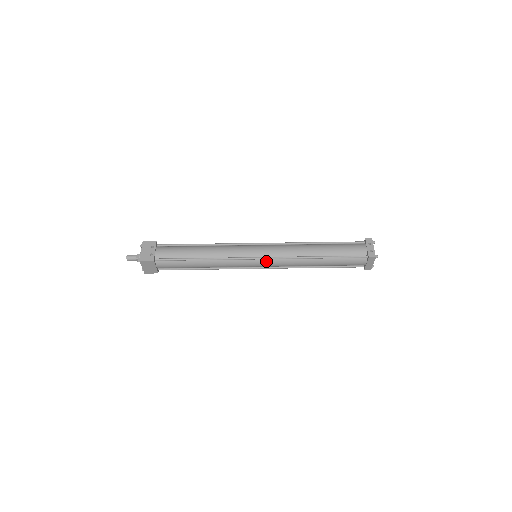
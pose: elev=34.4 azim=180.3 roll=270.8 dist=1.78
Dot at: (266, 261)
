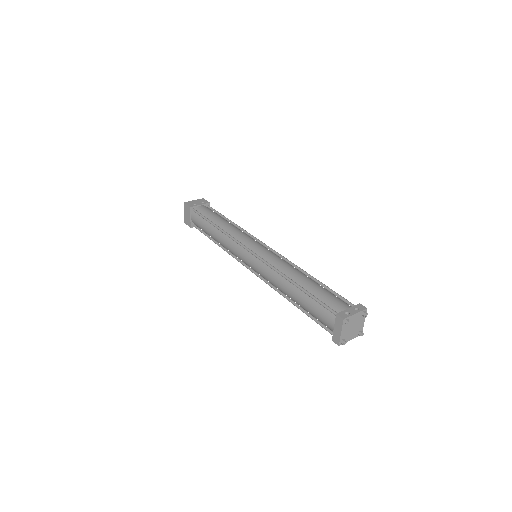
Dot at: (254, 259)
